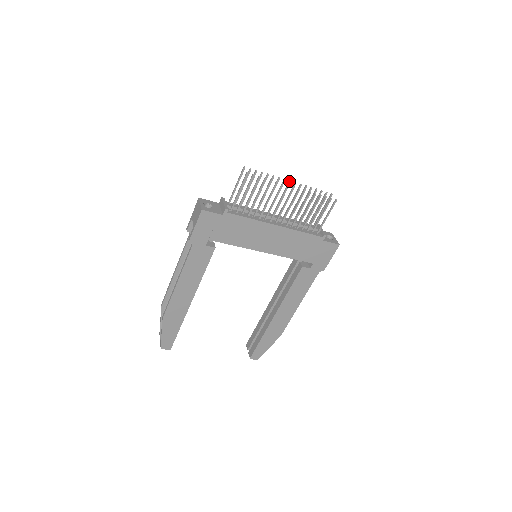
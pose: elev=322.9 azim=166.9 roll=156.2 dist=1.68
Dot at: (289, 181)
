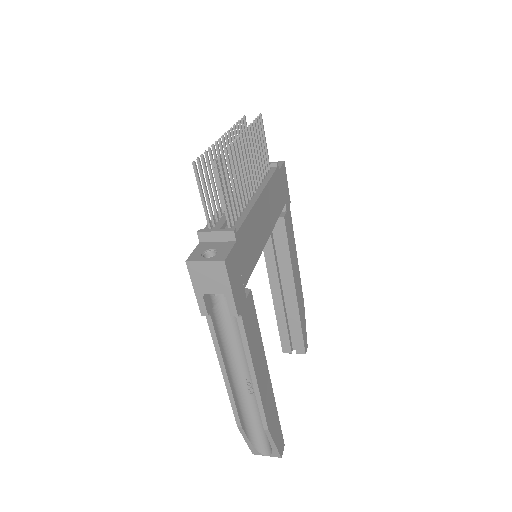
Dot at: (222, 137)
